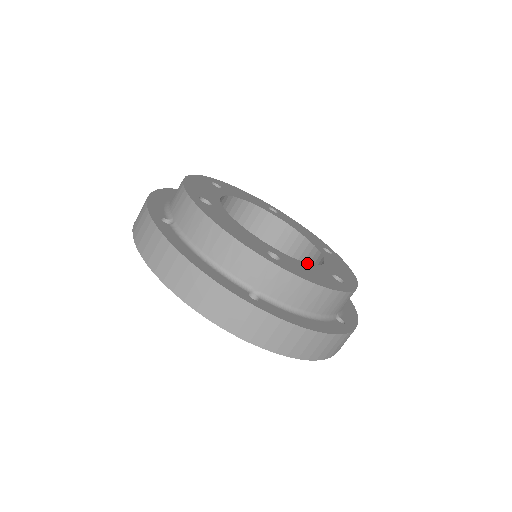
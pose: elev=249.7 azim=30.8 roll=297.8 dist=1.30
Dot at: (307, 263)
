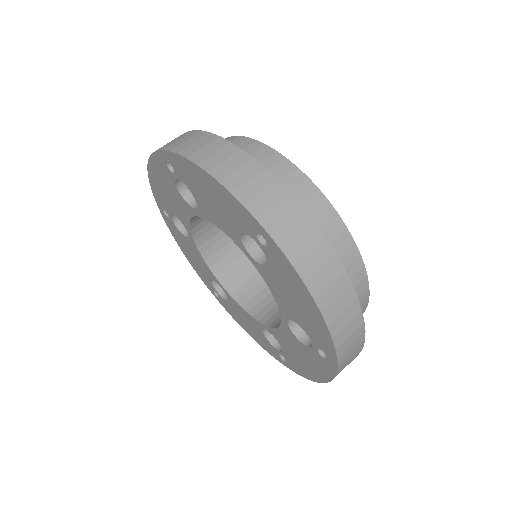
Dot at: occluded
